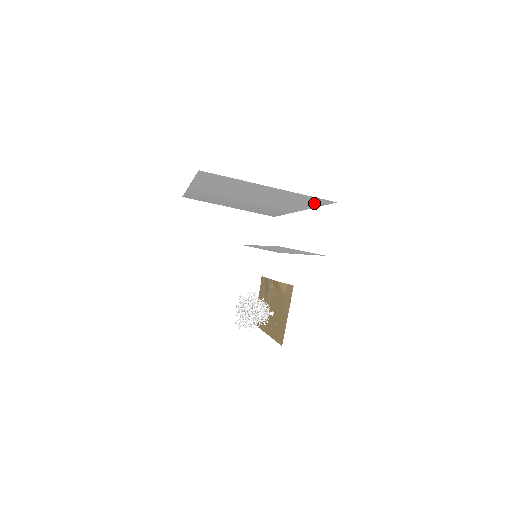
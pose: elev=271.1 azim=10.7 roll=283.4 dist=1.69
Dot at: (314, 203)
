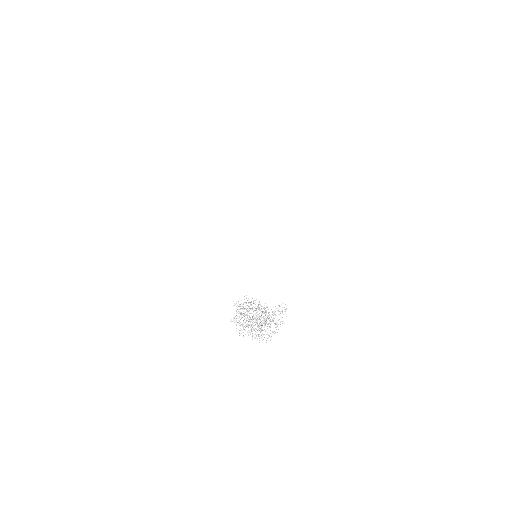
Dot at: occluded
